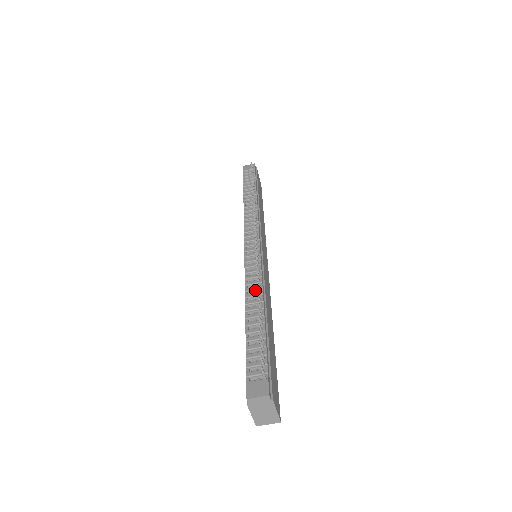
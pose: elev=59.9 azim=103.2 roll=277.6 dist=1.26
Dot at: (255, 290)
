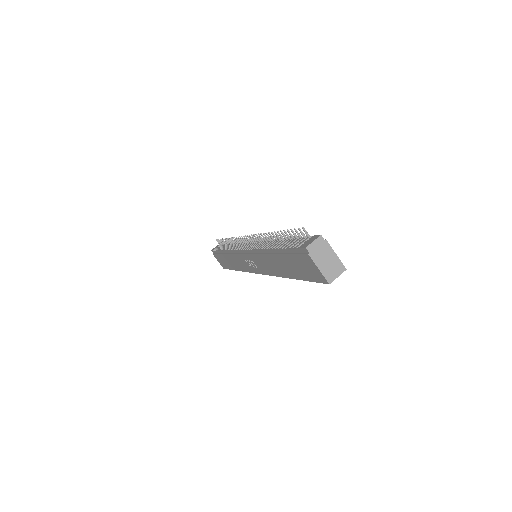
Dot at: occluded
